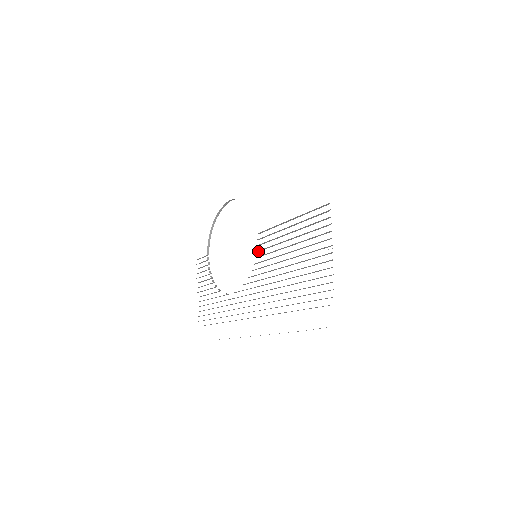
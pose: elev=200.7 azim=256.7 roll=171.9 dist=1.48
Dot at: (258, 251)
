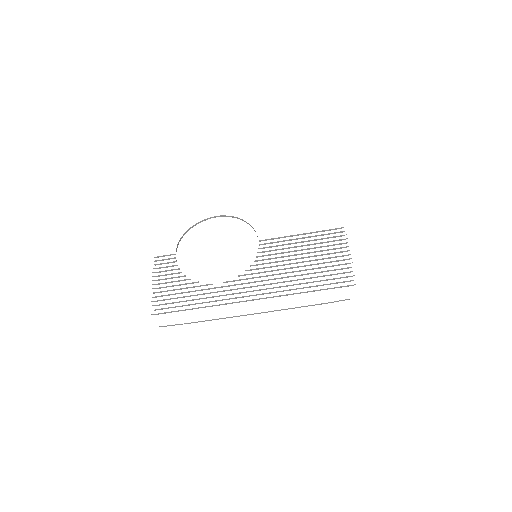
Dot at: (259, 252)
